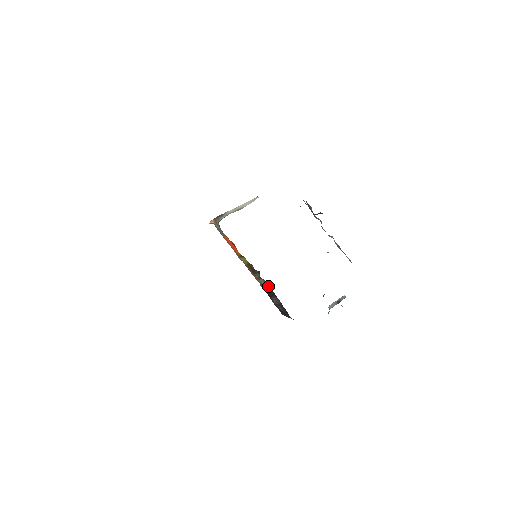
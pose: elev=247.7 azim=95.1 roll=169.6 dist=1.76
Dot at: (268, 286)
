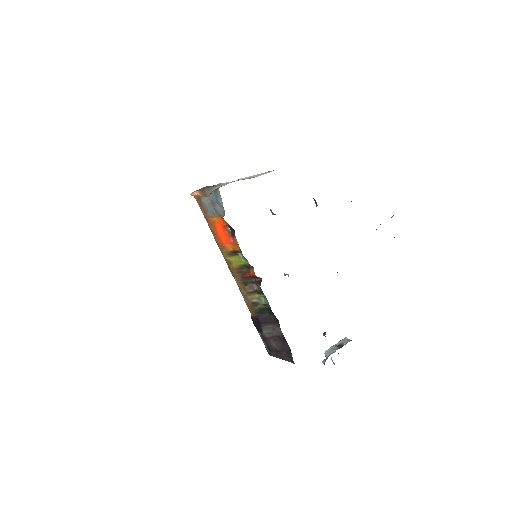
Dot at: (265, 306)
